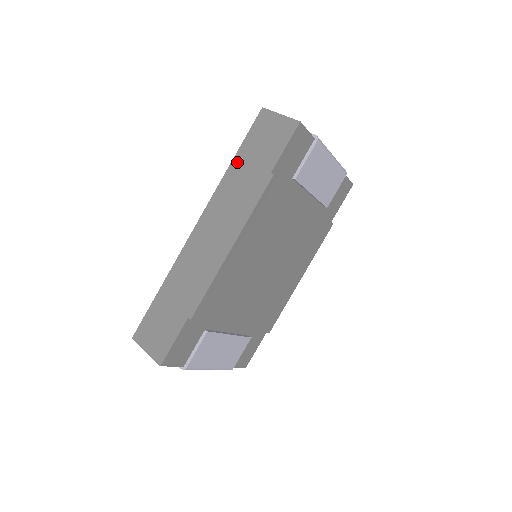
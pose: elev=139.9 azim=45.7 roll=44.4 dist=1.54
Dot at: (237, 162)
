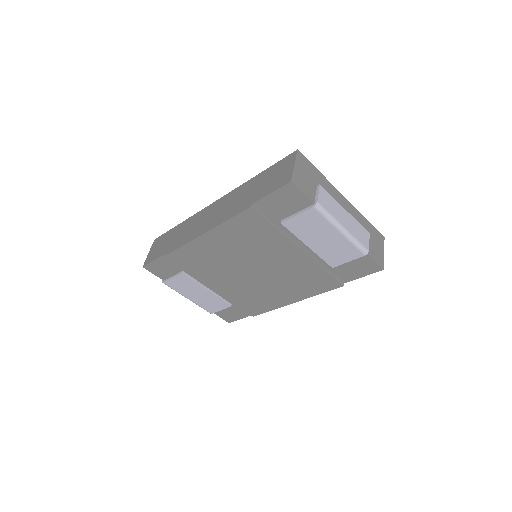
Dot at: (256, 179)
